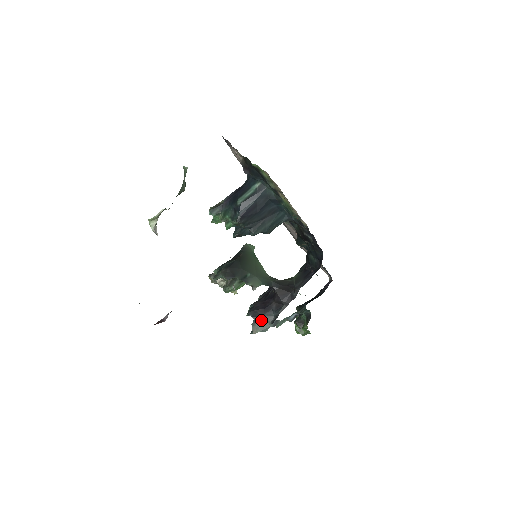
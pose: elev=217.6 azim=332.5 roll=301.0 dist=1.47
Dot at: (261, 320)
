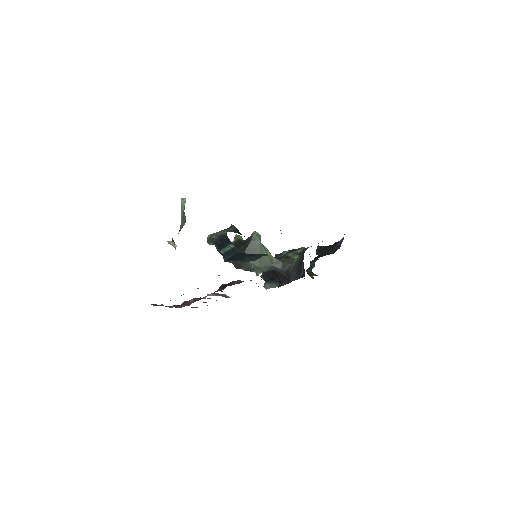
Dot at: (270, 283)
